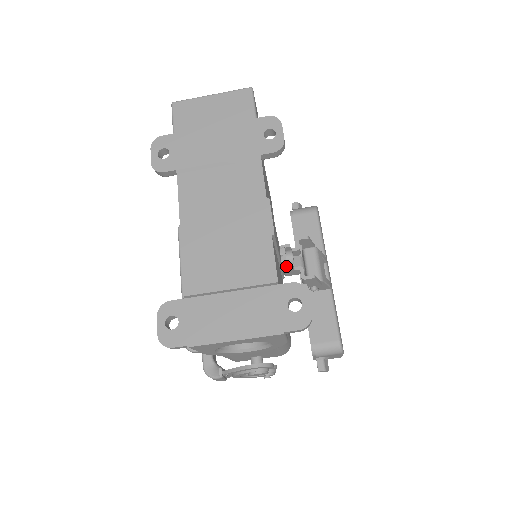
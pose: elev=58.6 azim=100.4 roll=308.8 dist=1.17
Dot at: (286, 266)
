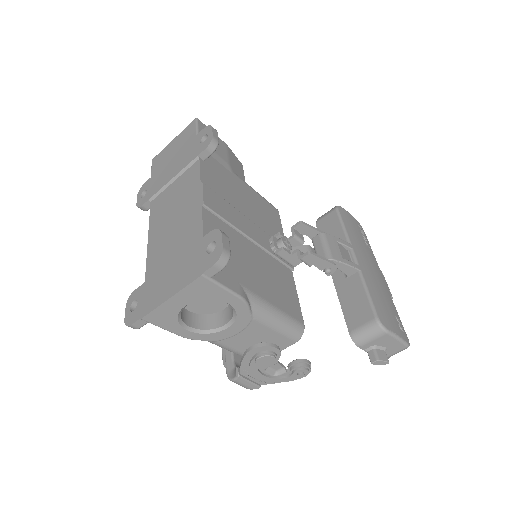
Dot at: (277, 251)
